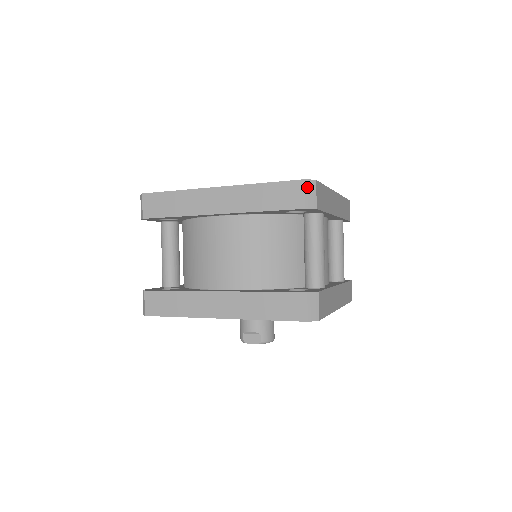
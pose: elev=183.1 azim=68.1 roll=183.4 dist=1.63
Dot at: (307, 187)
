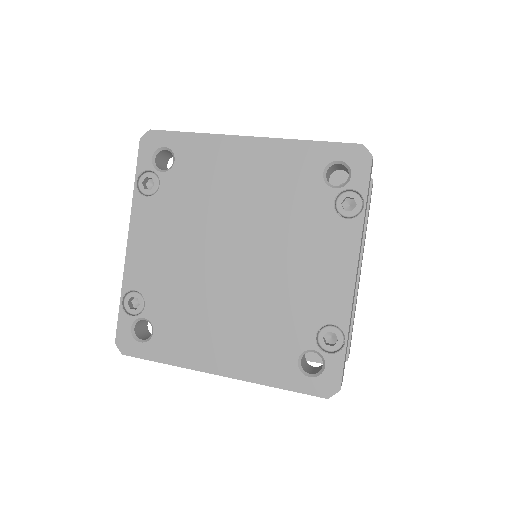
Dot at: occluded
